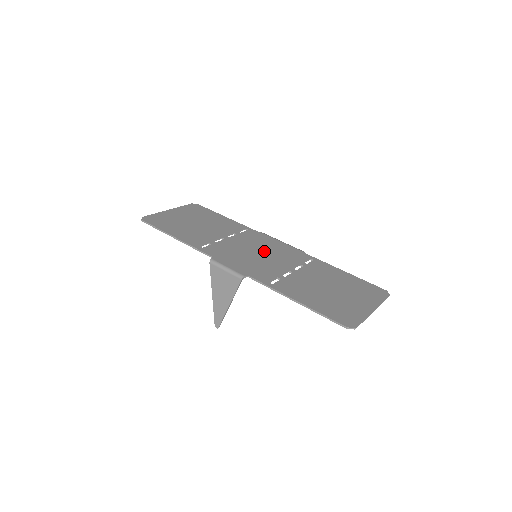
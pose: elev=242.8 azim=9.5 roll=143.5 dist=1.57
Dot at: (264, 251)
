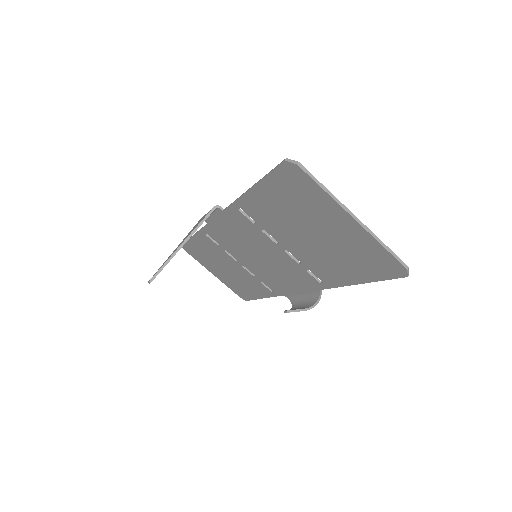
Dot at: occluded
